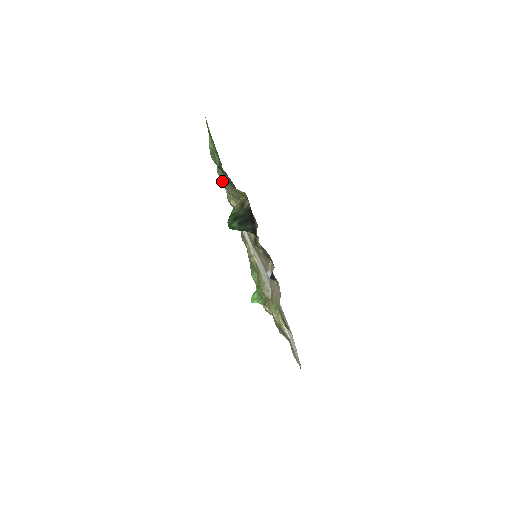
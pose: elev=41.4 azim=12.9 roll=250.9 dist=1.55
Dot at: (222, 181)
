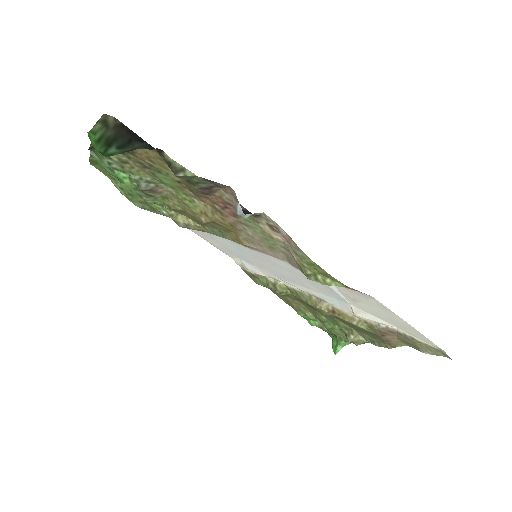
Dot at: (136, 192)
